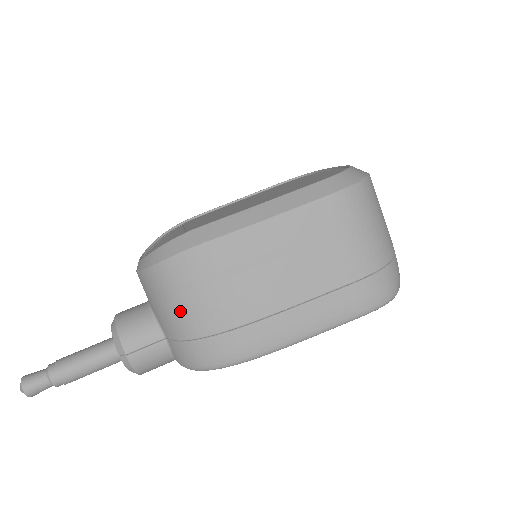
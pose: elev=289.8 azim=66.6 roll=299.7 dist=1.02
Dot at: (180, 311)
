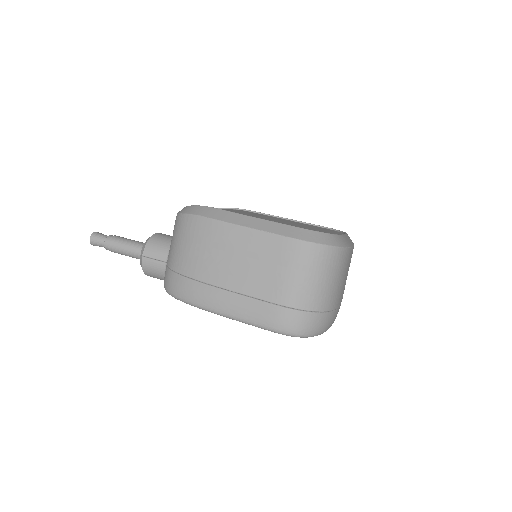
Dot at: (175, 248)
